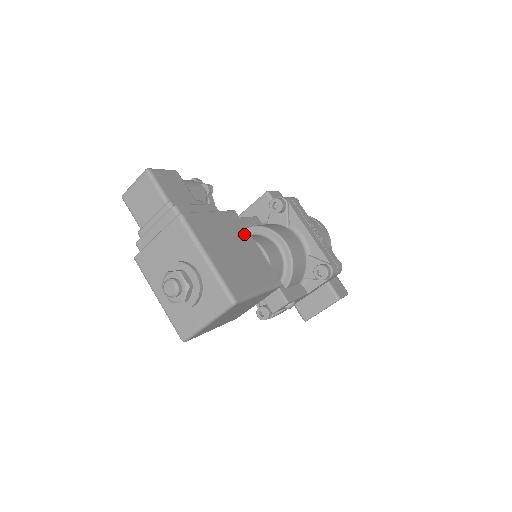
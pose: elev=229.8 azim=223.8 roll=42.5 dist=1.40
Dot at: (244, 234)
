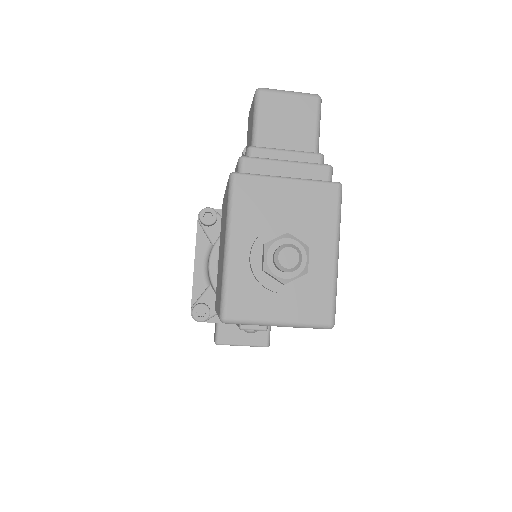
Dot at: occluded
